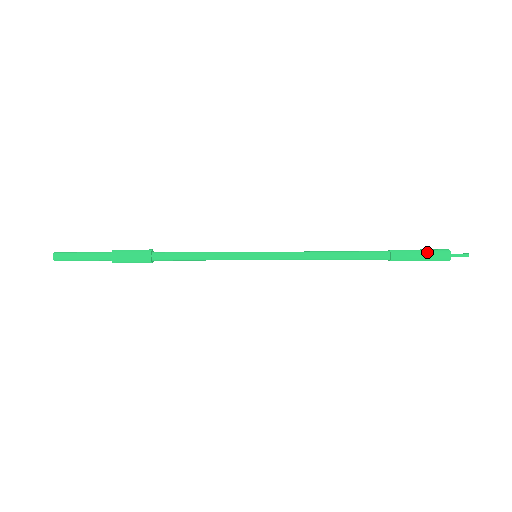
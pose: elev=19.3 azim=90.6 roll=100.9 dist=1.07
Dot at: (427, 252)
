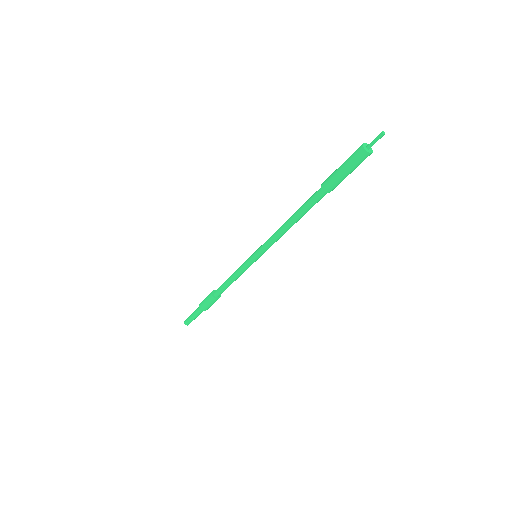
Dot at: (346, 160)
